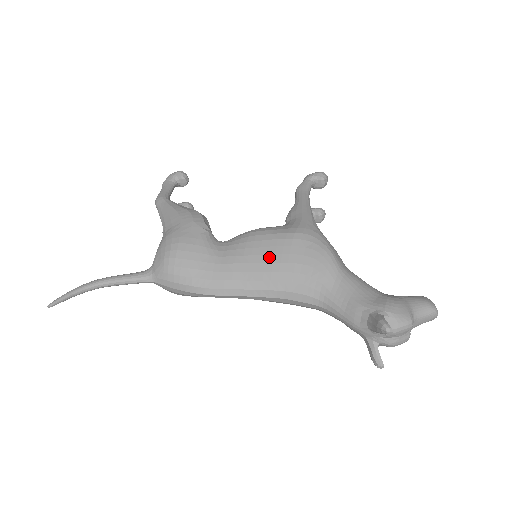
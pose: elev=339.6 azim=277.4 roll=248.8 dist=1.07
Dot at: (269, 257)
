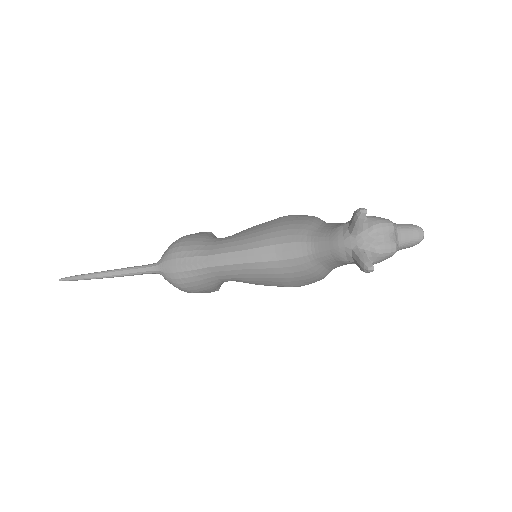
Dot at: (262, 228)
